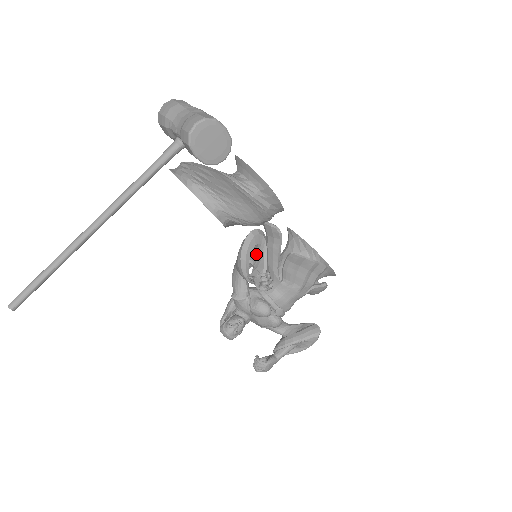
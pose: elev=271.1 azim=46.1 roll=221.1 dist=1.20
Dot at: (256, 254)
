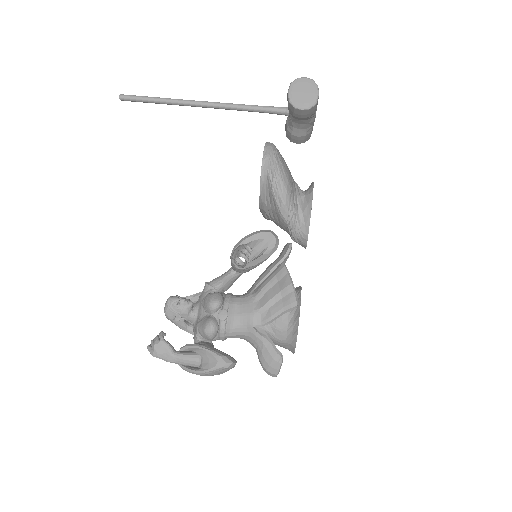
Dot at: (258, 255)
